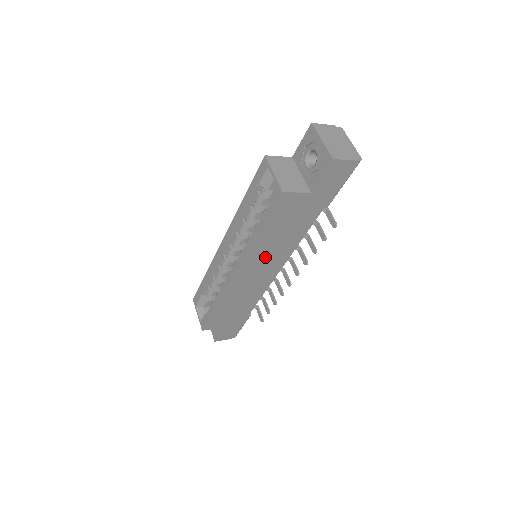
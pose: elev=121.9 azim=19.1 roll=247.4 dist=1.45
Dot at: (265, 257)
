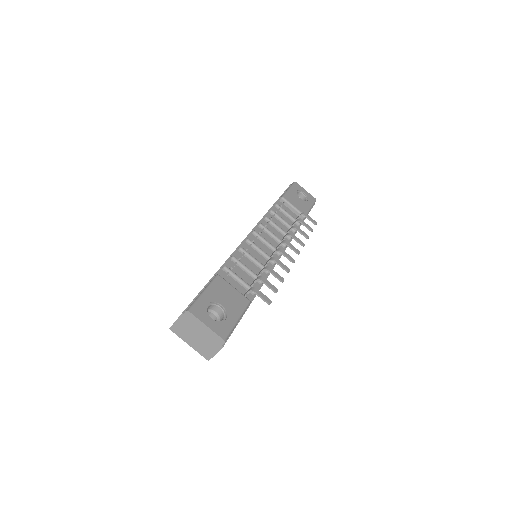
Dot at: occluded
